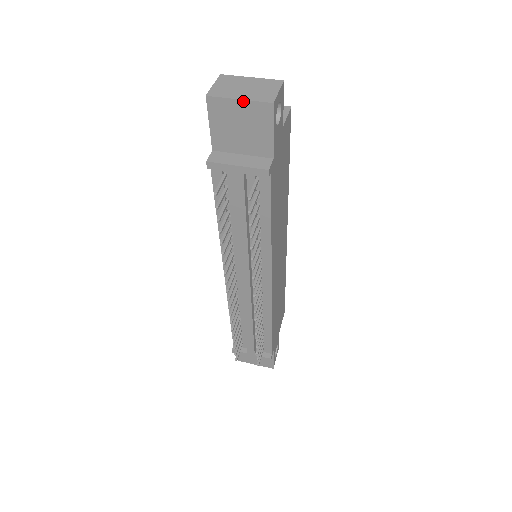
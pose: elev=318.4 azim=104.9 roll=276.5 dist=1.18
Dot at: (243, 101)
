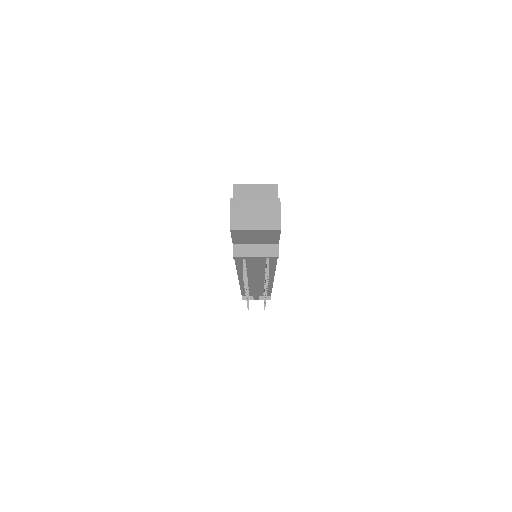
Dot at: (258, 230)
